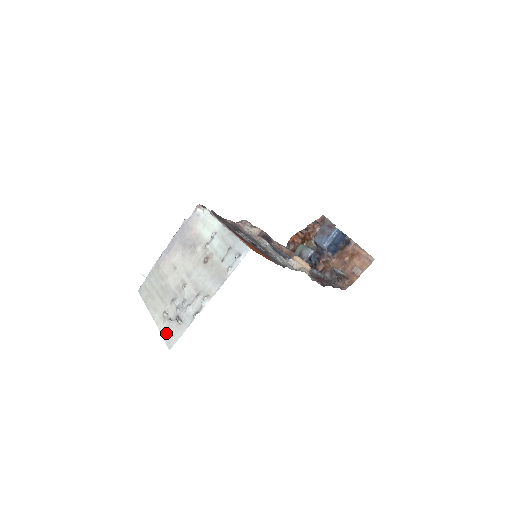
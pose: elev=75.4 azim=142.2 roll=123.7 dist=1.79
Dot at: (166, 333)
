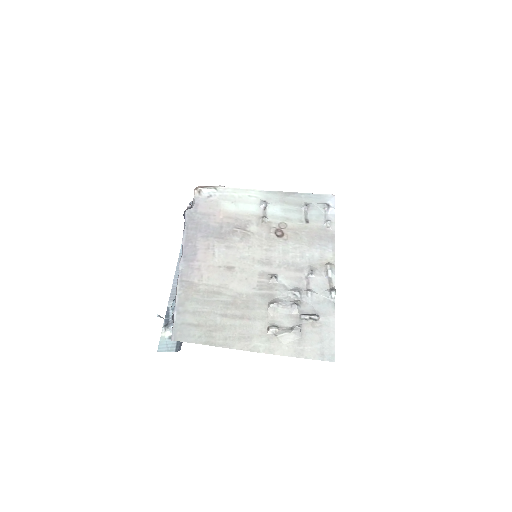
Dot at: (304, 348)
